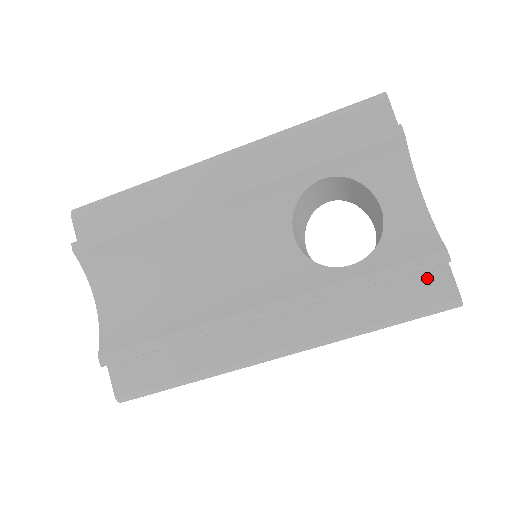
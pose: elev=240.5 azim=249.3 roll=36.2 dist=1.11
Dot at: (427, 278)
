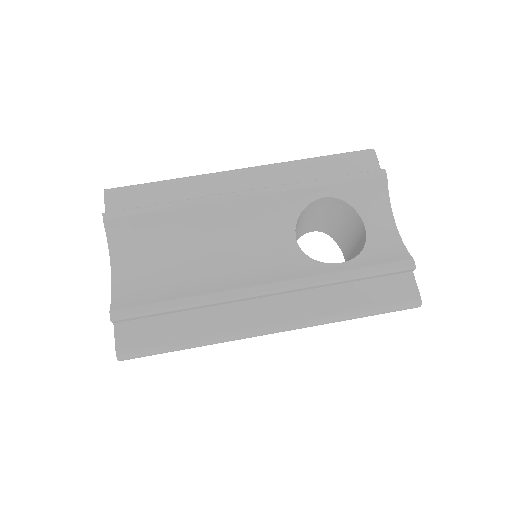
Dot at: (397, 281)
